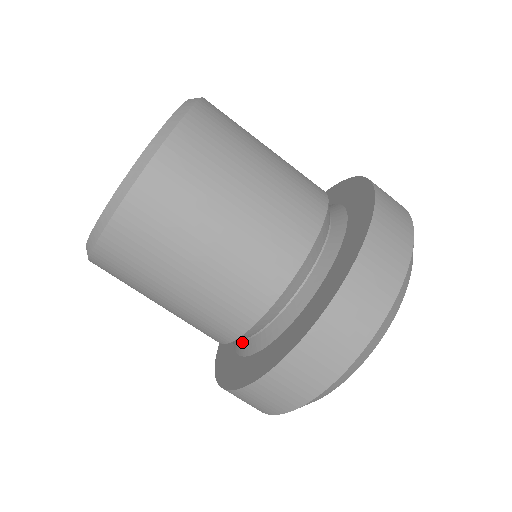
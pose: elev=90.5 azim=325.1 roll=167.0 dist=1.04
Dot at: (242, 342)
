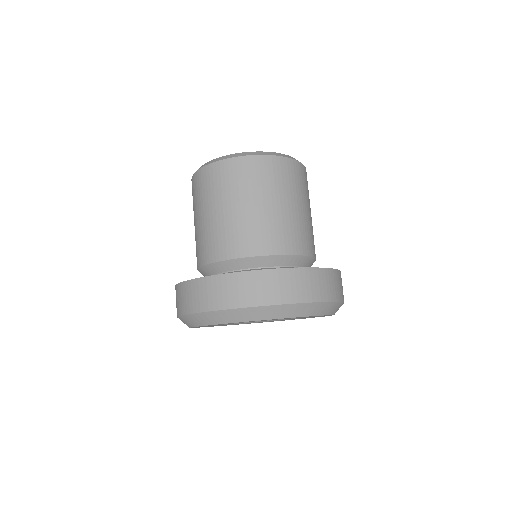
Dot at: occluded
